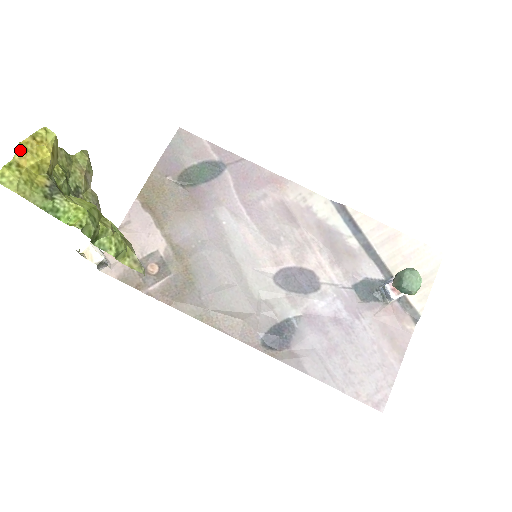
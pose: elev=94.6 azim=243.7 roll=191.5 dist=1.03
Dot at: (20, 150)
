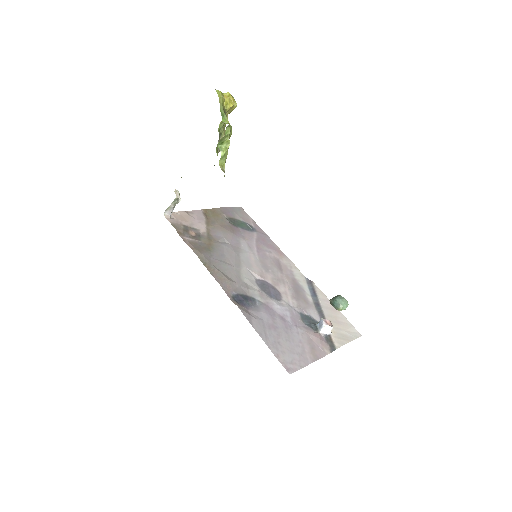
Dot at: (227, 94)
